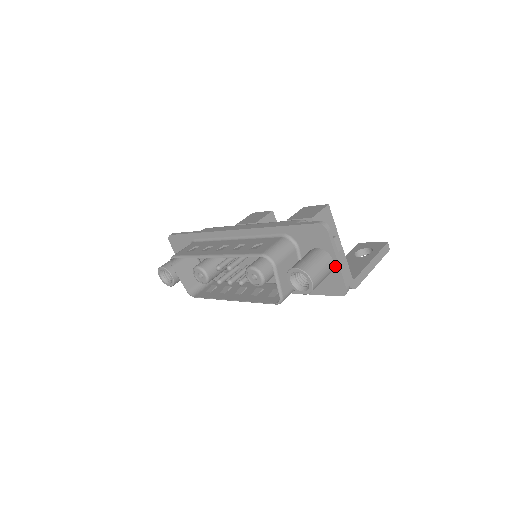
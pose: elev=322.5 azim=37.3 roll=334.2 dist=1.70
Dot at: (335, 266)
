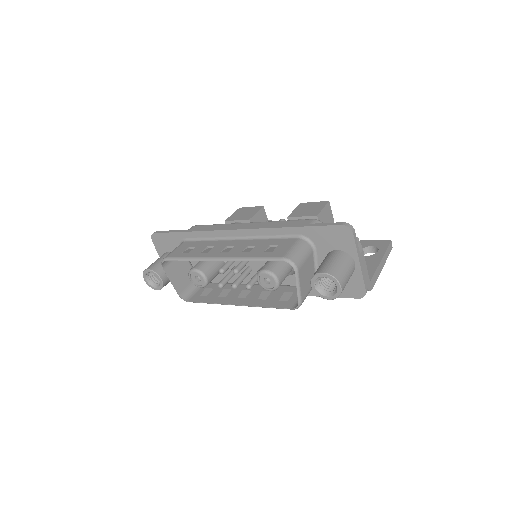
Dot at: (356, 268)
